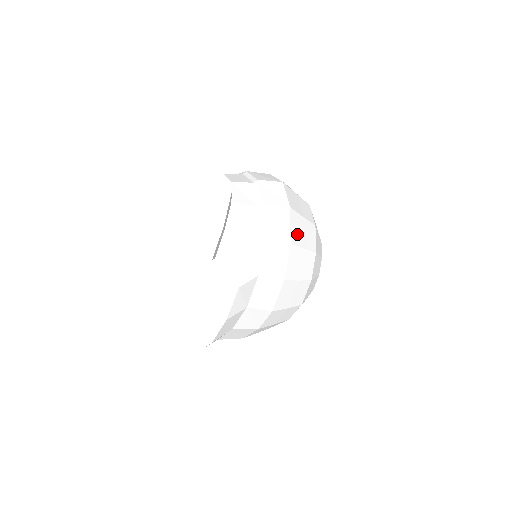
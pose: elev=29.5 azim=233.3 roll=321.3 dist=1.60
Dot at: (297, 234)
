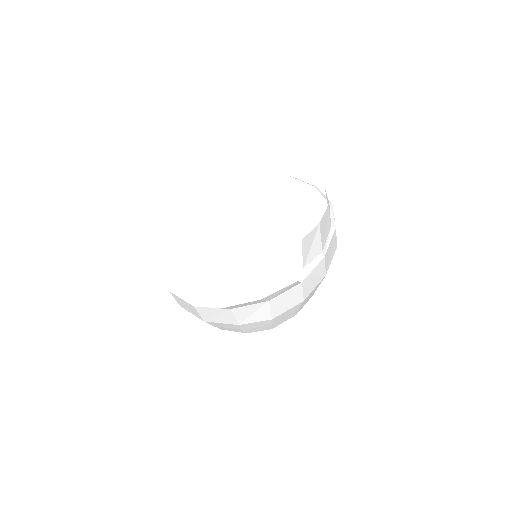
Dot at: occluded
